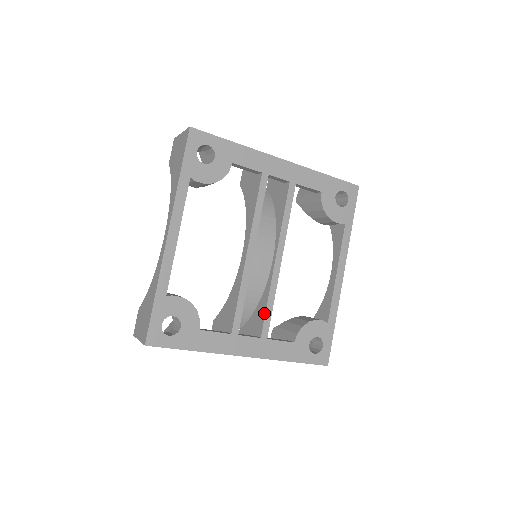
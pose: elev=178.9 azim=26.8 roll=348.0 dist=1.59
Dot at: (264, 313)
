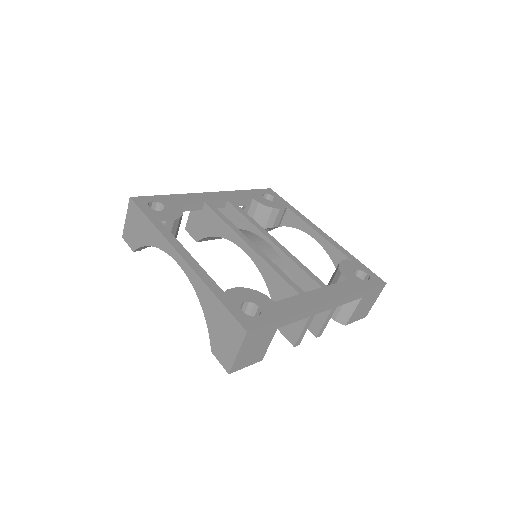
Dot at: (304, 273)
